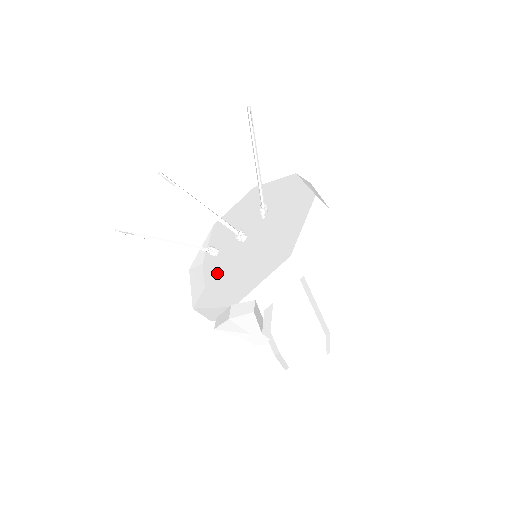
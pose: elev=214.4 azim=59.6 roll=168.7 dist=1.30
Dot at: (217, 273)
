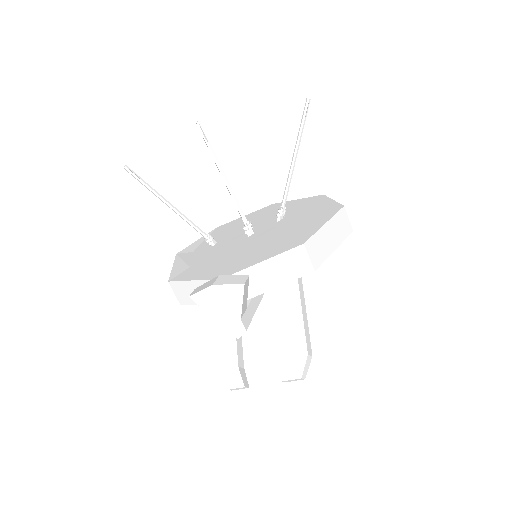
Dot at: (209, 257)
